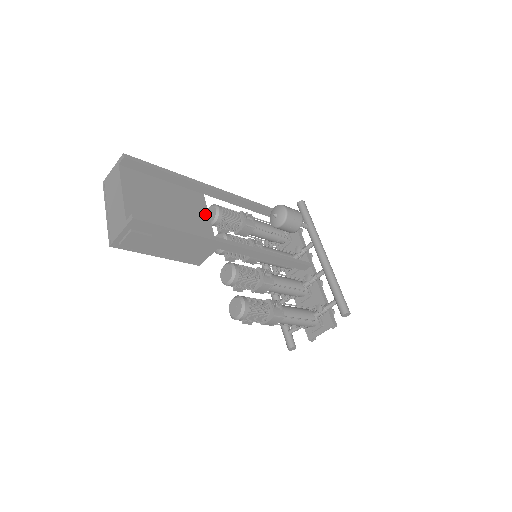
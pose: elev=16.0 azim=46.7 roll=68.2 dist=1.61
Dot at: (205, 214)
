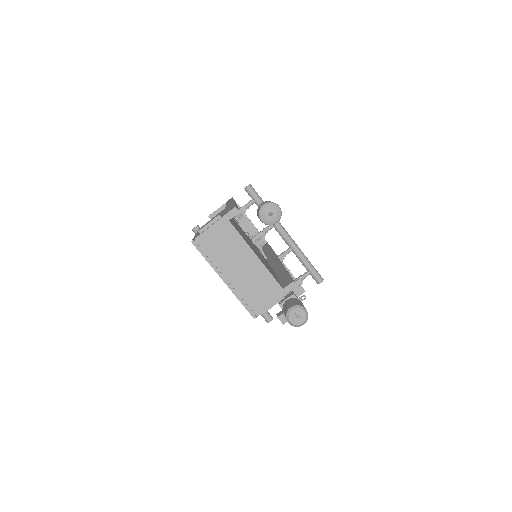
Dot at: (248, 237)
